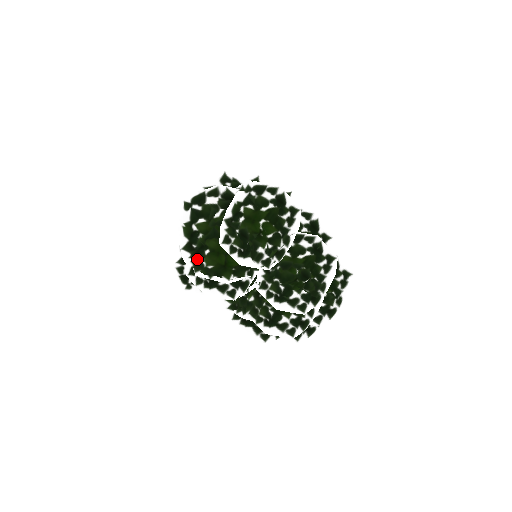
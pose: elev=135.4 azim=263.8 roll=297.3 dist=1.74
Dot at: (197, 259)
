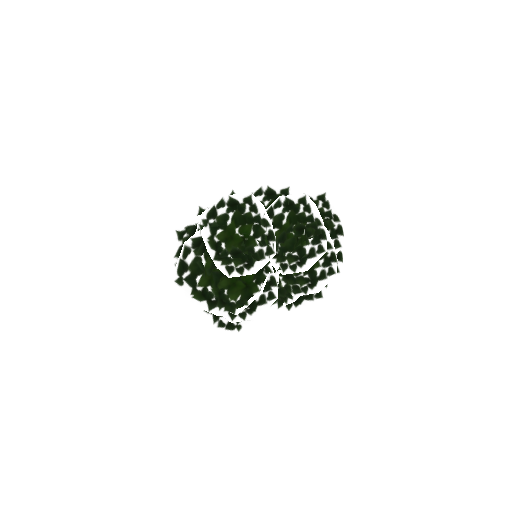
Dot at: (226, 304)
